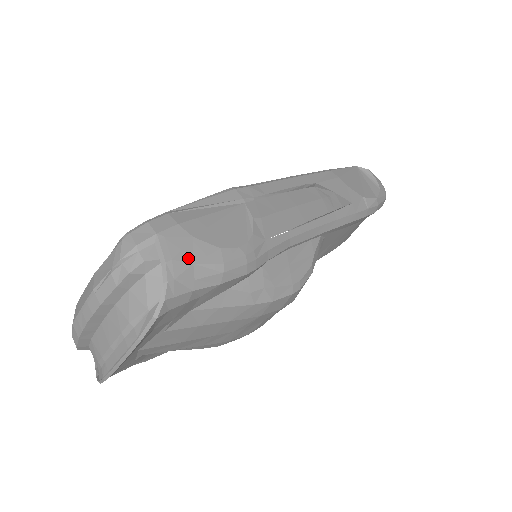
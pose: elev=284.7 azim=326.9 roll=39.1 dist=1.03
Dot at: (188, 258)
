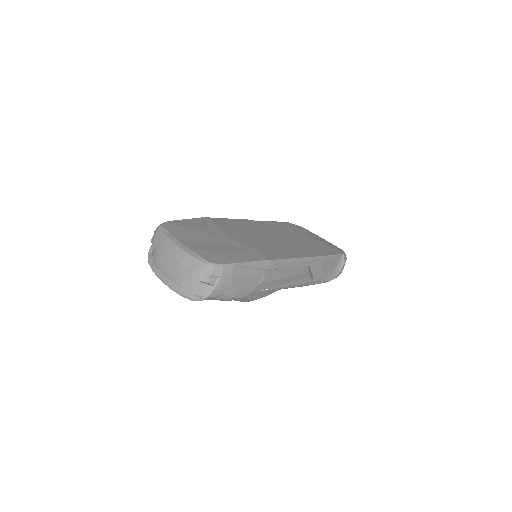
Dot at: (223, 291)
